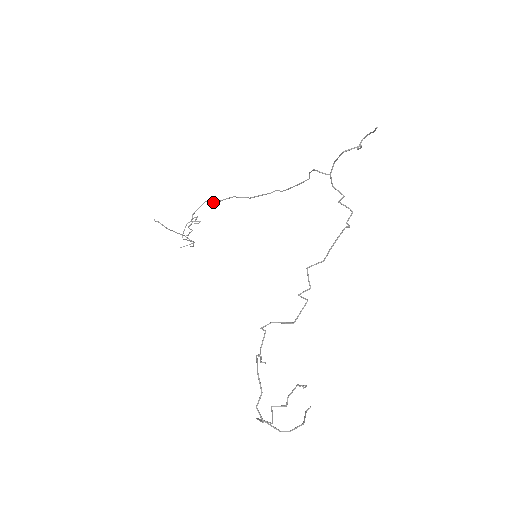
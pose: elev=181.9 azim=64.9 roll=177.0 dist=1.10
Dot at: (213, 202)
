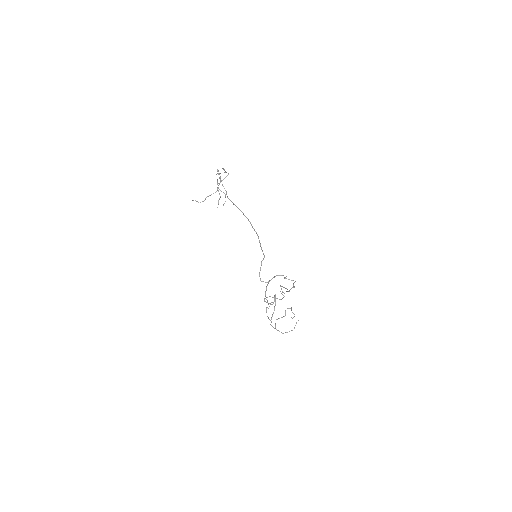
Dot at: (224, 188)
